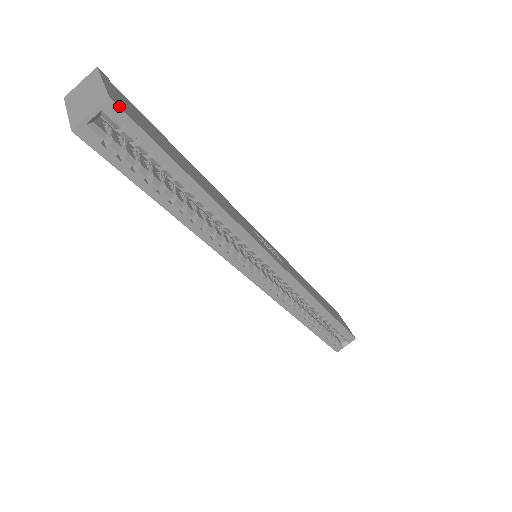
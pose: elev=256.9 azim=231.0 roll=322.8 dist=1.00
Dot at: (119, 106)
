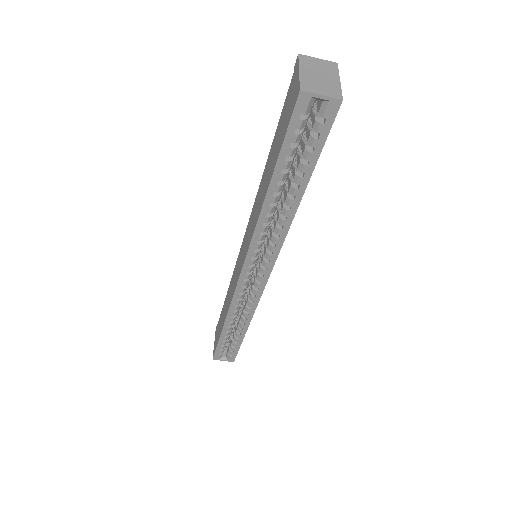
Dot at: occluded
